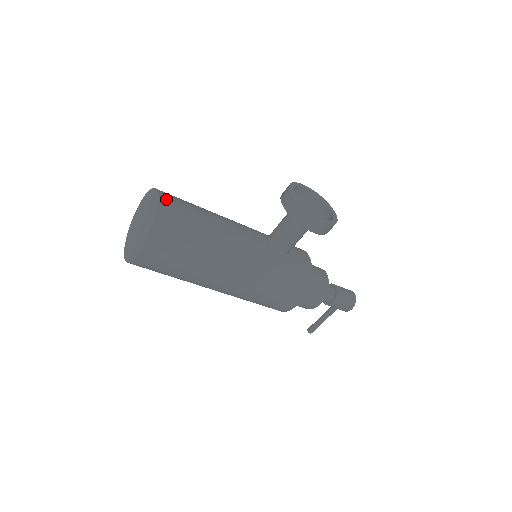
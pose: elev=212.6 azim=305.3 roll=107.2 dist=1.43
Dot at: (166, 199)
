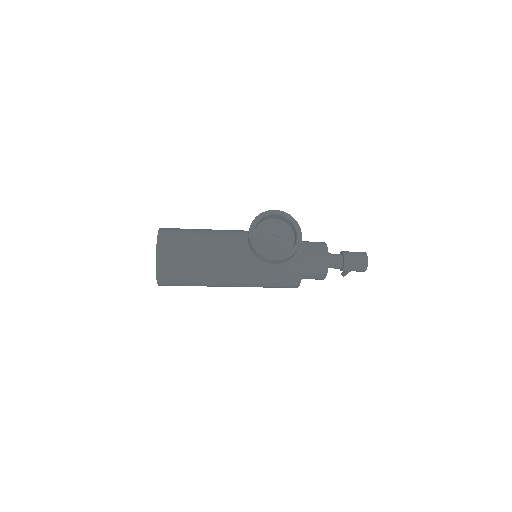
Dot at: (163, 248)
